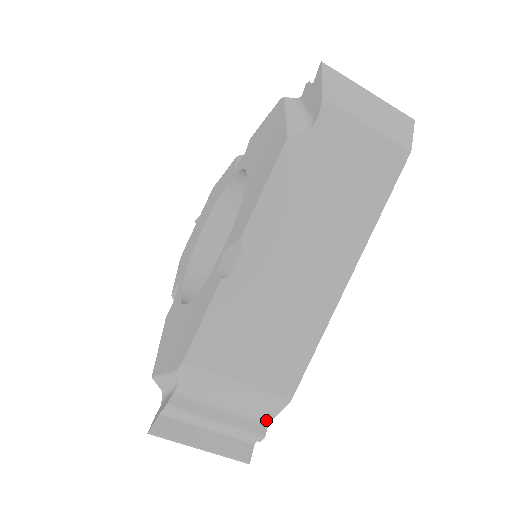
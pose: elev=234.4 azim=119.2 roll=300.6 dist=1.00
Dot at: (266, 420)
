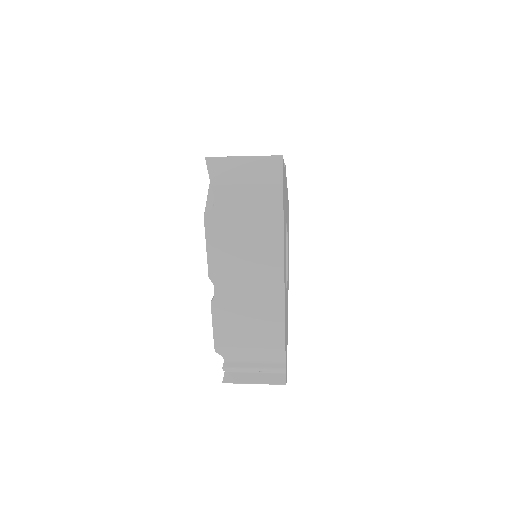
Dot at: (283, 360)
